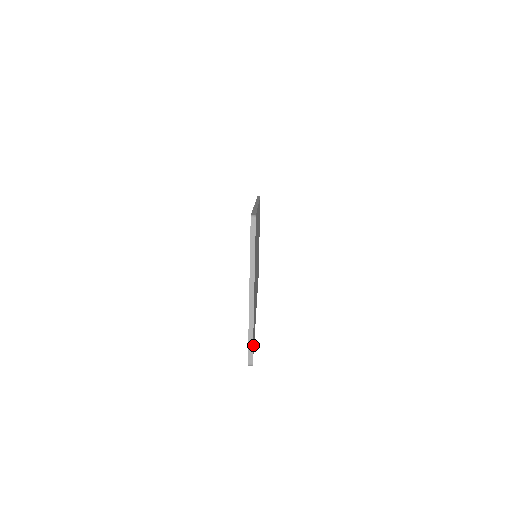
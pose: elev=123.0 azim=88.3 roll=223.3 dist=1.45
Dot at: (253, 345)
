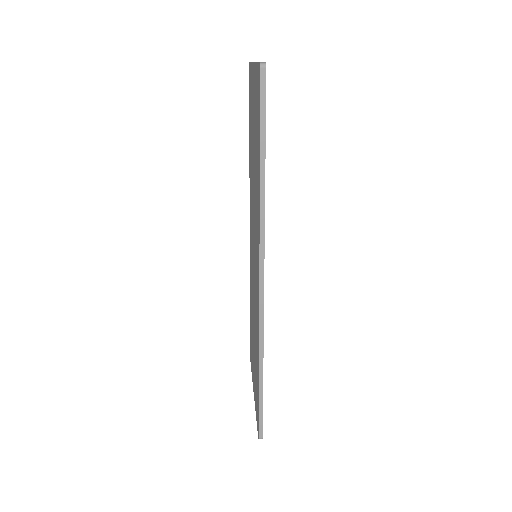
Dot at: occluded
